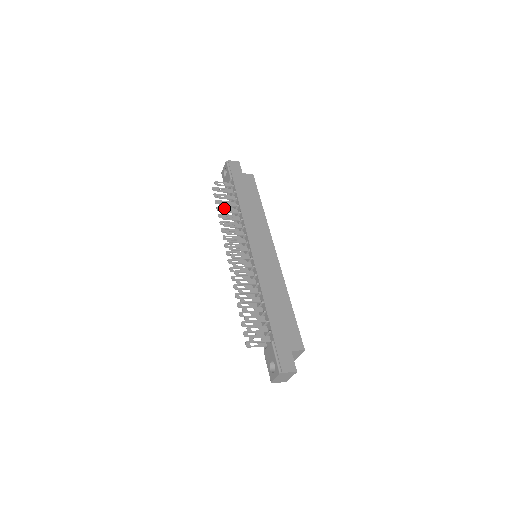
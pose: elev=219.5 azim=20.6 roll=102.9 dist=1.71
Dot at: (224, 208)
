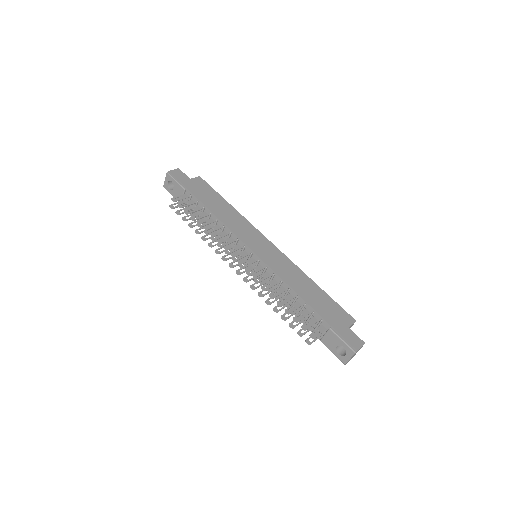
Dot at: (199, 222)
